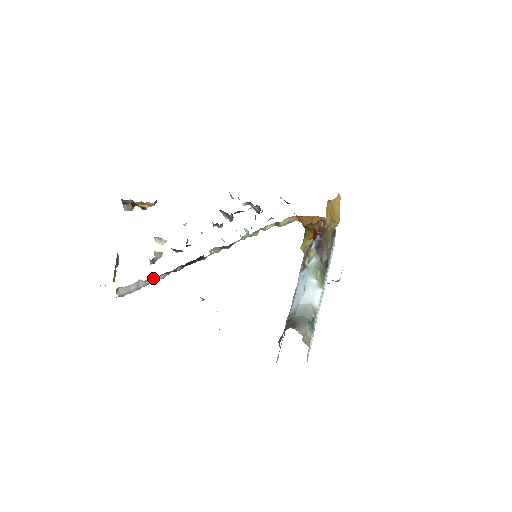
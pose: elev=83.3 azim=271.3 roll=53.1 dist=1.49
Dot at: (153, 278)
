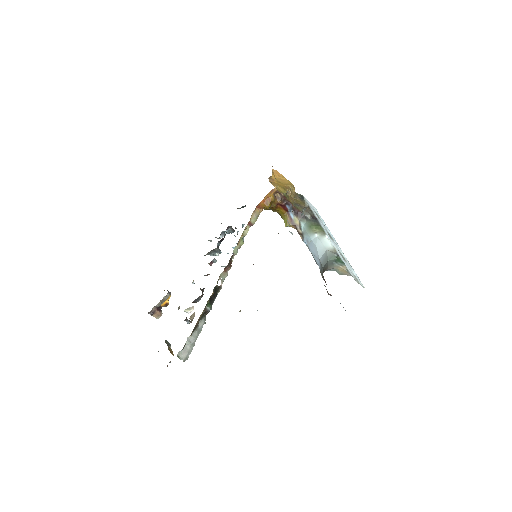
Dot at: (196, 329)
